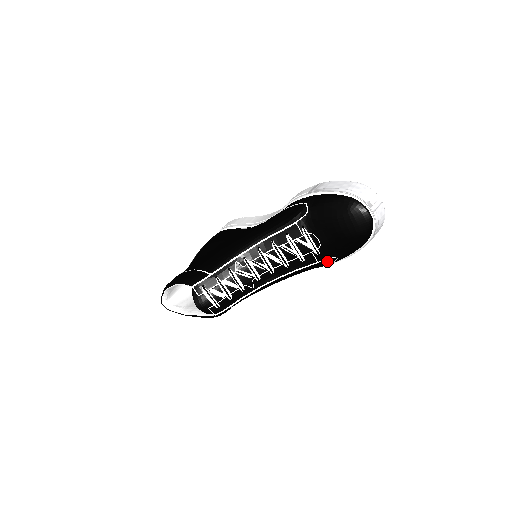
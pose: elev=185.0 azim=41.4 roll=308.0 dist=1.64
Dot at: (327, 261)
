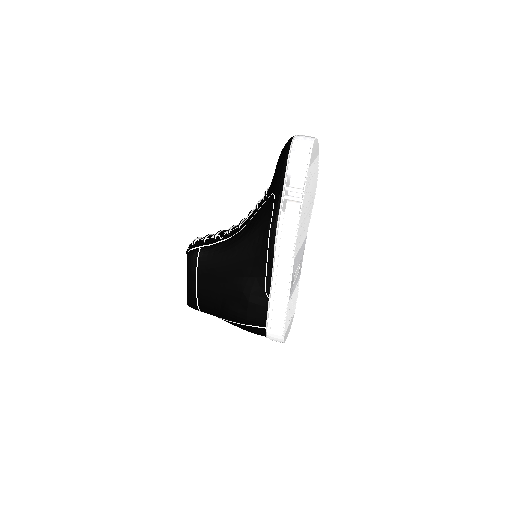
Dot at: (270, 204)
